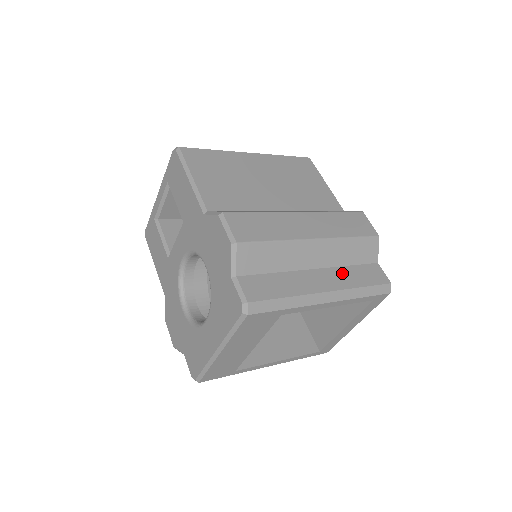
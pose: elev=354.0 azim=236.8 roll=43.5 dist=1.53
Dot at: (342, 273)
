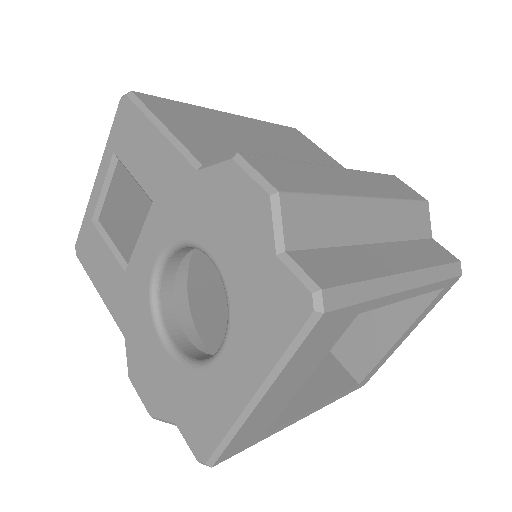
Dot at: (407, 249)
